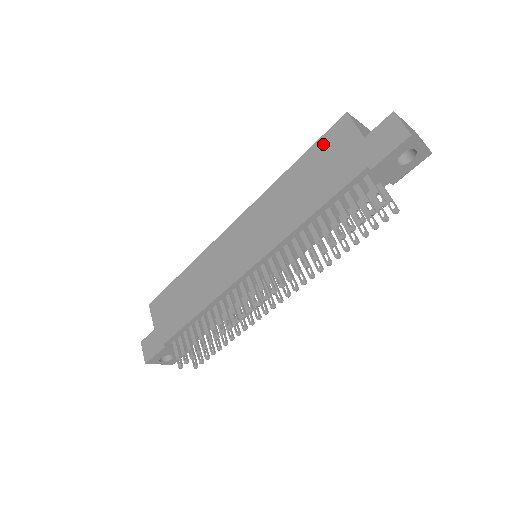
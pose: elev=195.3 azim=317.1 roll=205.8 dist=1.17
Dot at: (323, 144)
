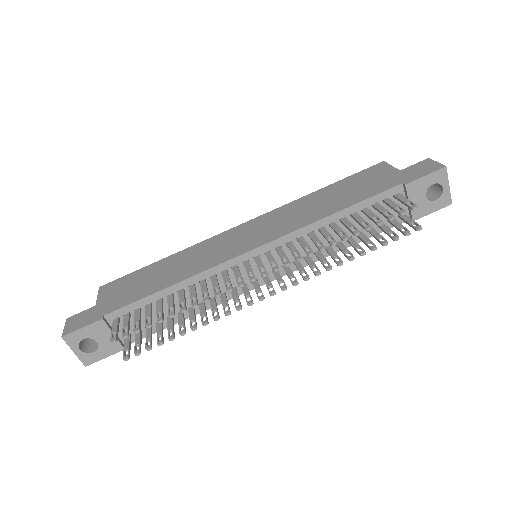
Dot at: (358, 176)
